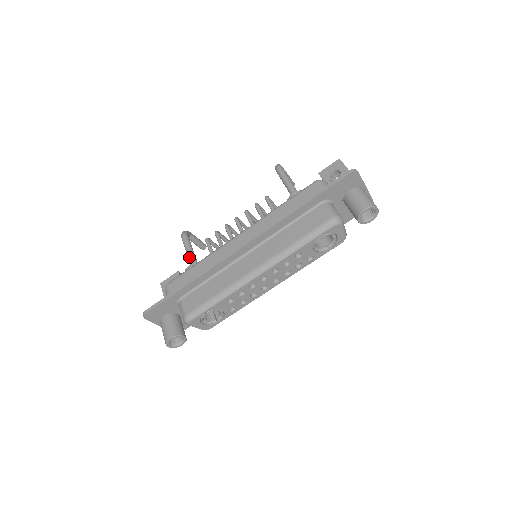
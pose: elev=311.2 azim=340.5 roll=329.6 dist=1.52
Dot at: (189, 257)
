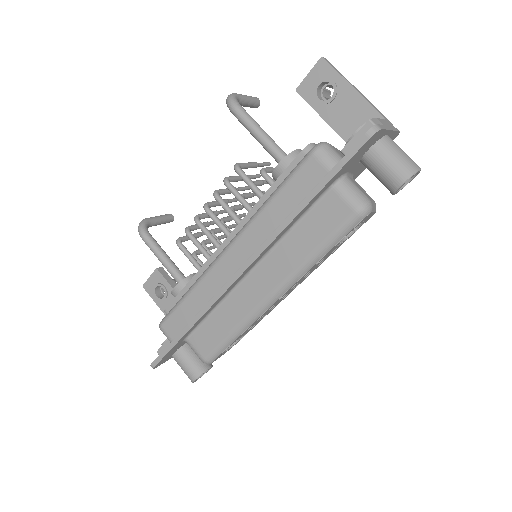
Dot at: (166, 268)
